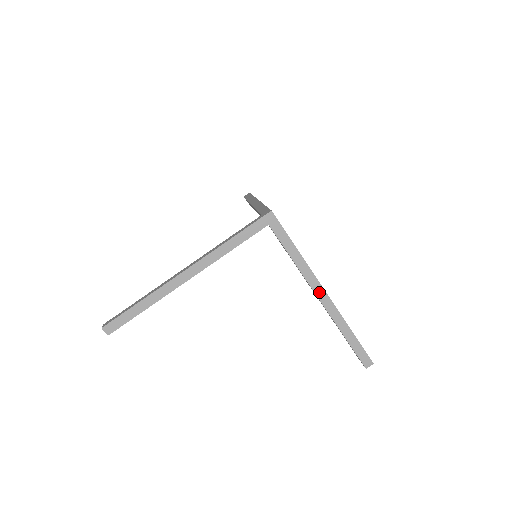
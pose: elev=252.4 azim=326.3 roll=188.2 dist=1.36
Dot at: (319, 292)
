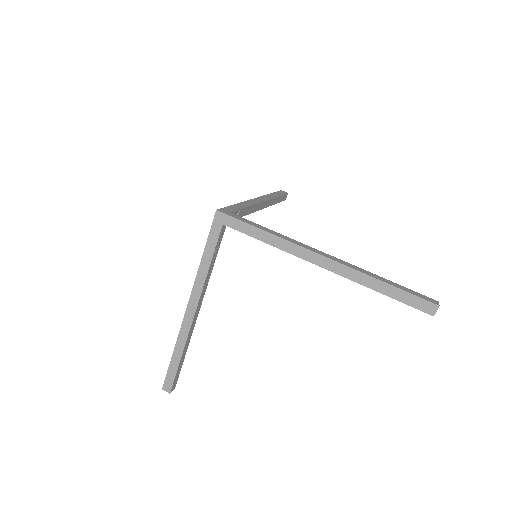
Dot at: (315, 259)
